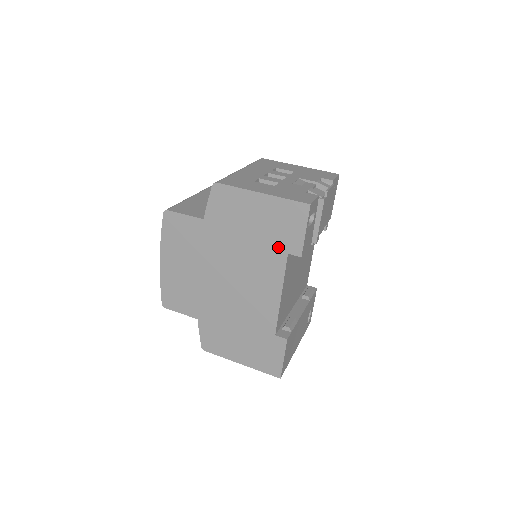
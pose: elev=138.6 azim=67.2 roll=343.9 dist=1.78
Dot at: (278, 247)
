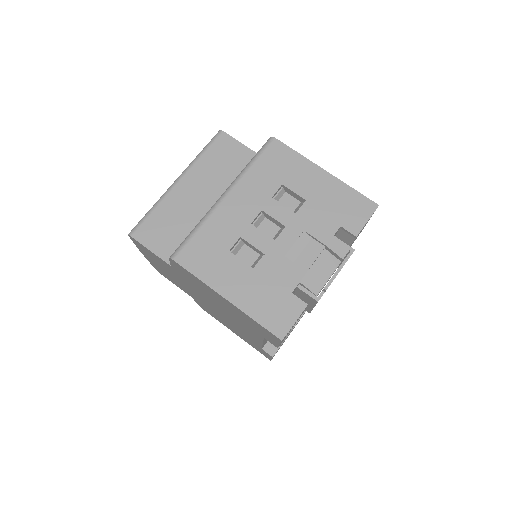
Dot at: (253, 329)
